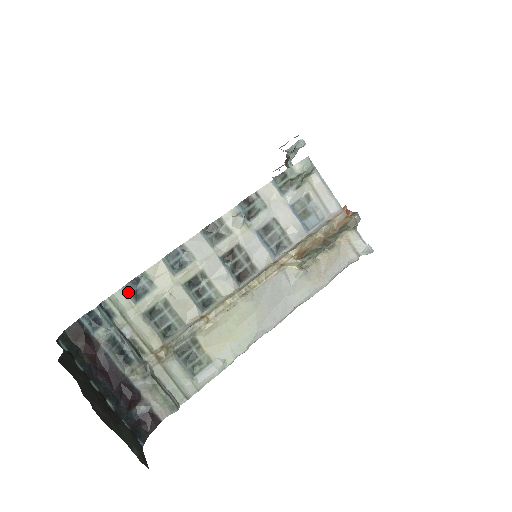
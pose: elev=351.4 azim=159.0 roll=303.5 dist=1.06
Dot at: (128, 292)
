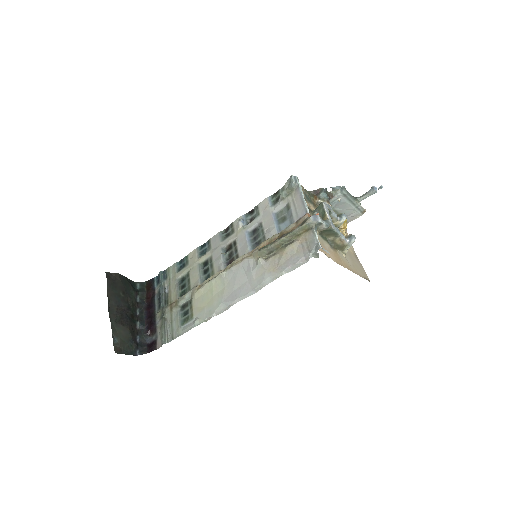
Dot at: (177, 266)
